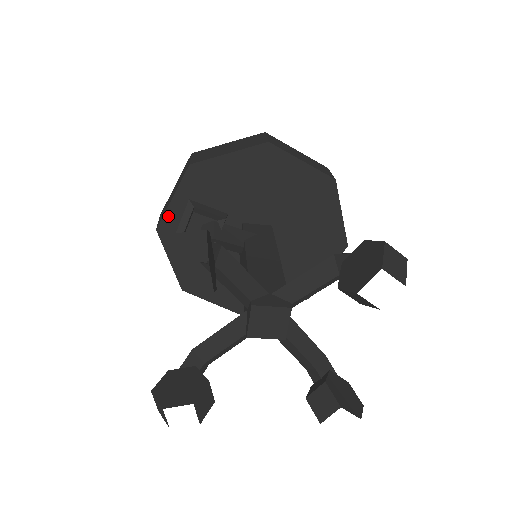
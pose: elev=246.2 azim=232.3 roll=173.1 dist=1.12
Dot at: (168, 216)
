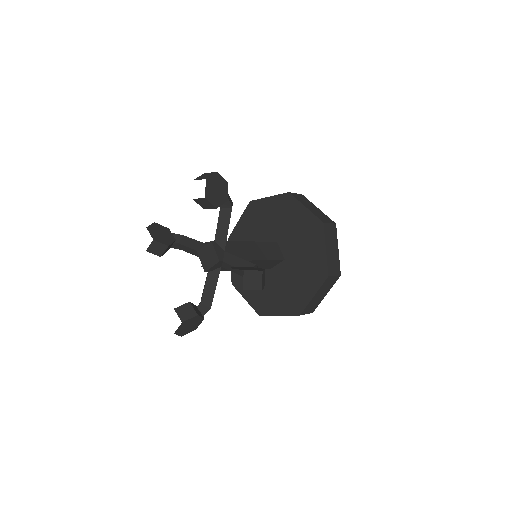
Dot at: (233, 273)
